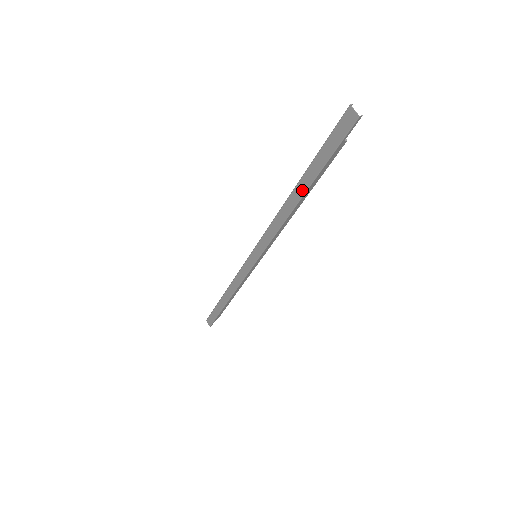
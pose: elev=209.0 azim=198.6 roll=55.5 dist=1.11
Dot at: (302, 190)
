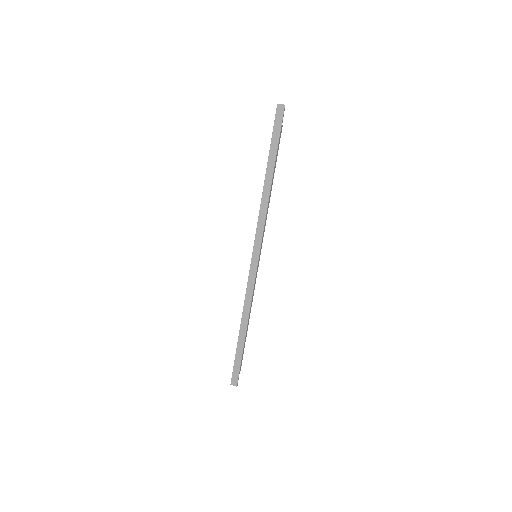
Dot at: (271, 171)
